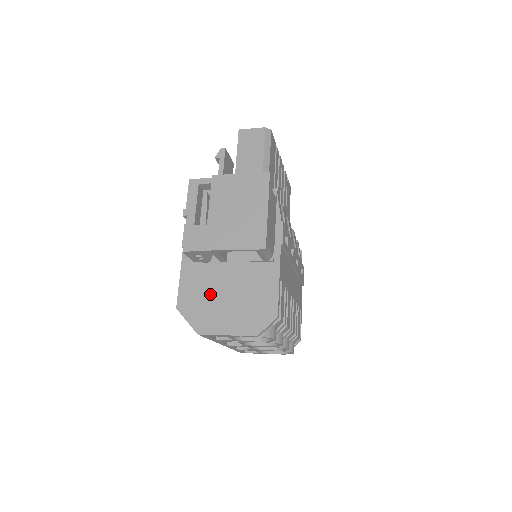
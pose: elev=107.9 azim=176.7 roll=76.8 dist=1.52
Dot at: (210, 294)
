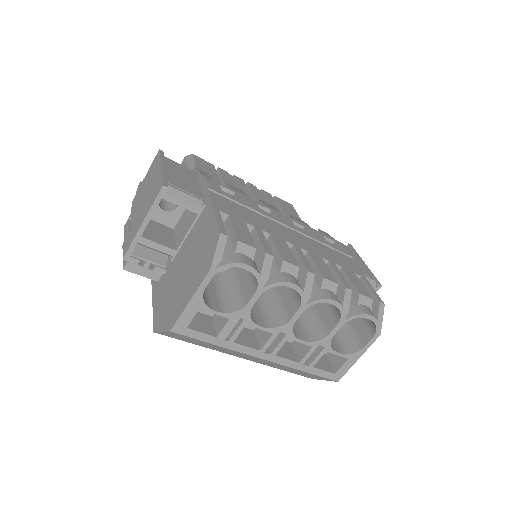
Dot at: (172, 288)
